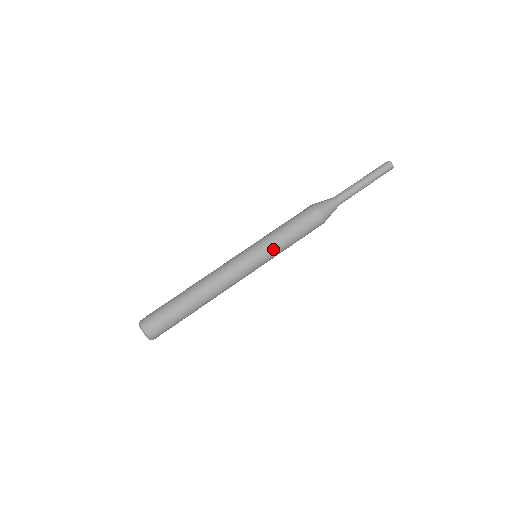
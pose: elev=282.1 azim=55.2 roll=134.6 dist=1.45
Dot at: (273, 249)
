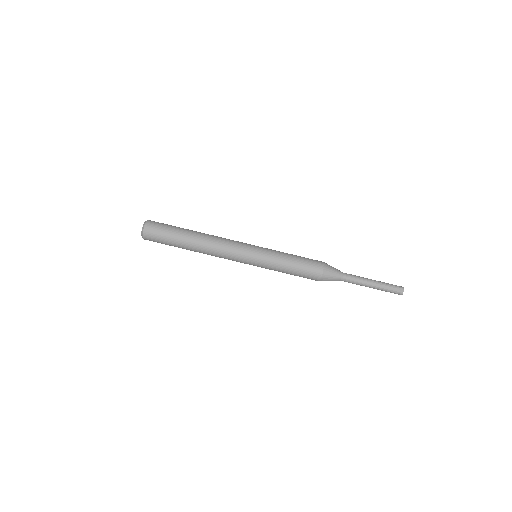
Dot at: occluded
